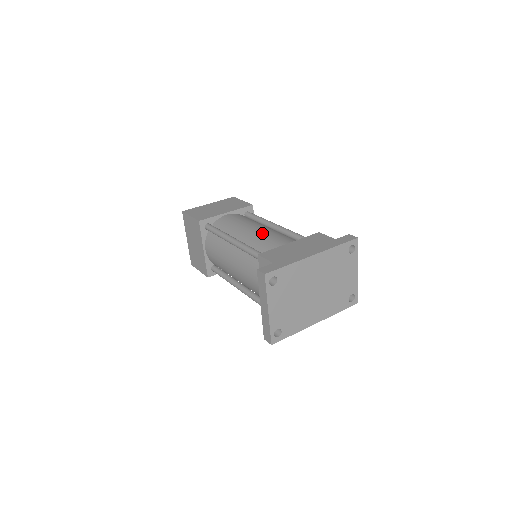
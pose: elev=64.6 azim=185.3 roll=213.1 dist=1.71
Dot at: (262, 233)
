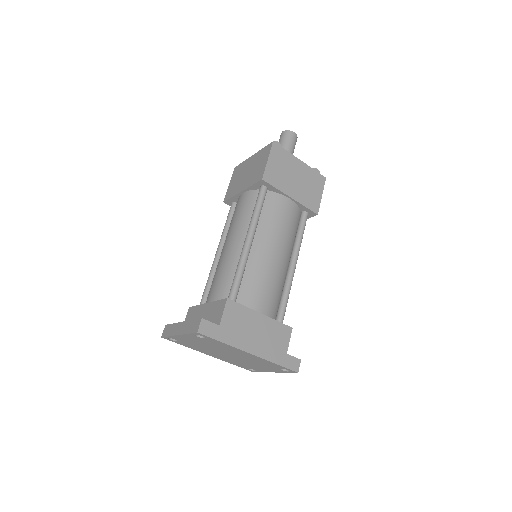
Dot at: (269, 268)
